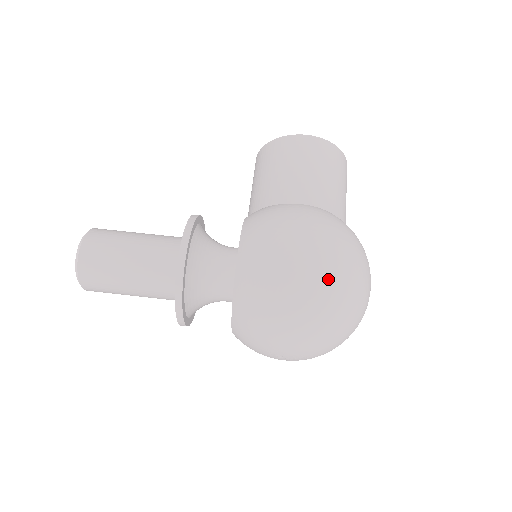
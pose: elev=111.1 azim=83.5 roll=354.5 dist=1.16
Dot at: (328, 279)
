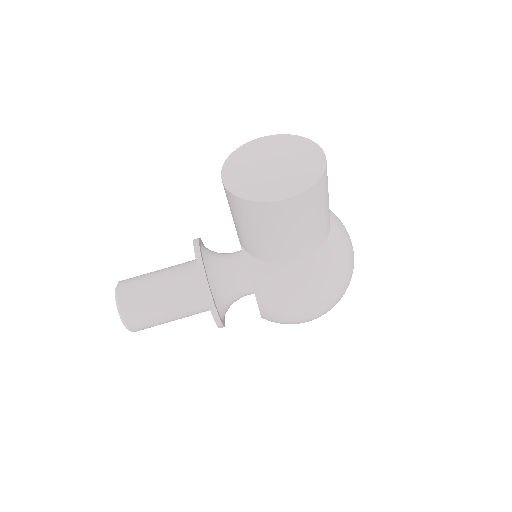
Dot at: (330, 309)
